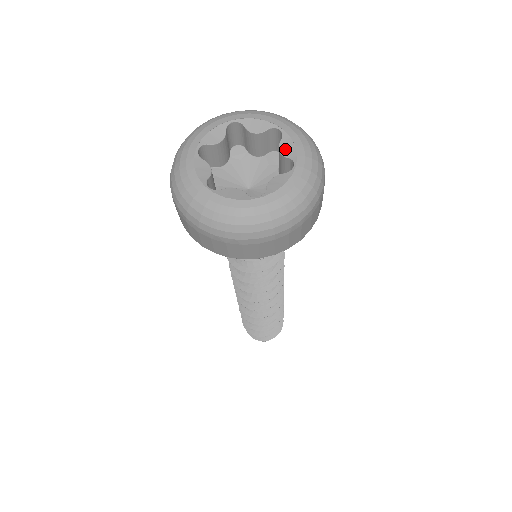
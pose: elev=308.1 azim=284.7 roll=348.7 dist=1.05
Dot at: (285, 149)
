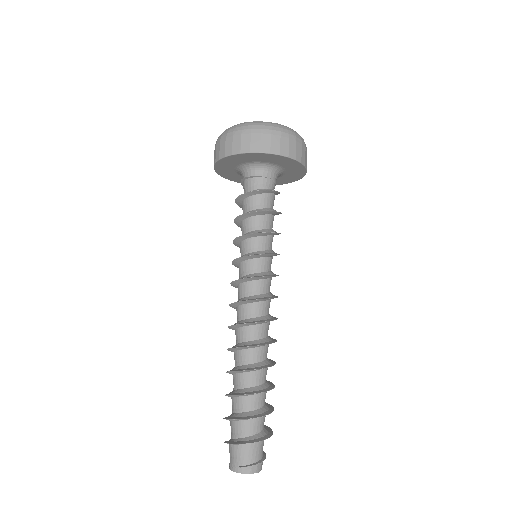
Dot at: occluded
